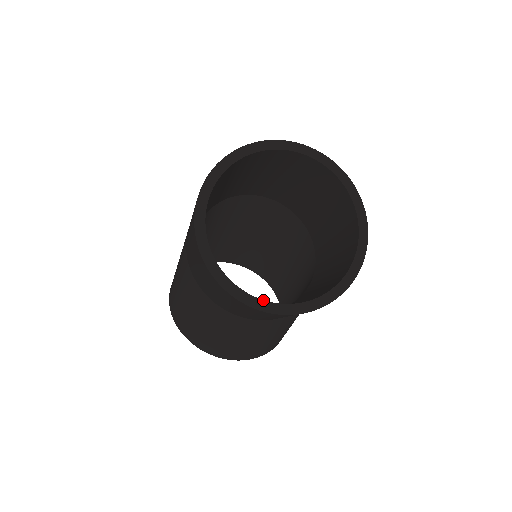
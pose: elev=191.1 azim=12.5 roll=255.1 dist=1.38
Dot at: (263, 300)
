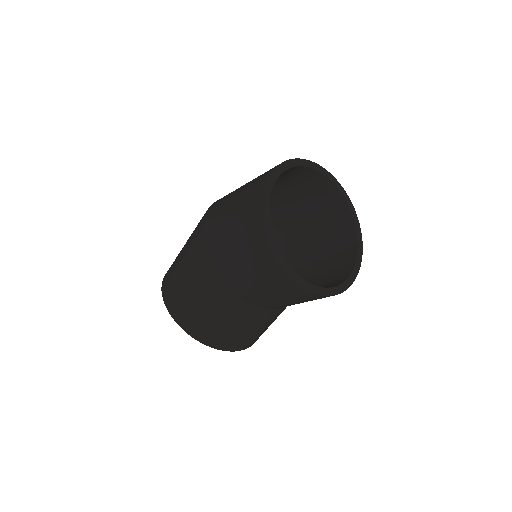
Dot at: (320, 287)
